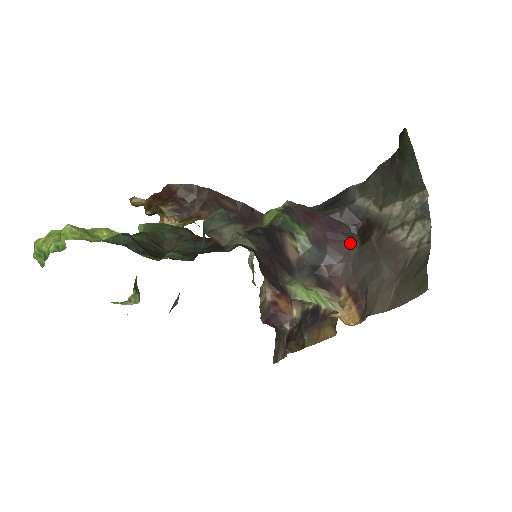
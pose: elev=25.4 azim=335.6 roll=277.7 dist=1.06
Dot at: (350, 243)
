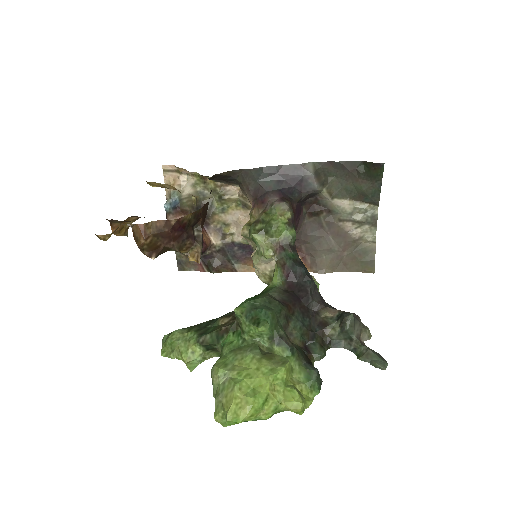
Dot at: (302, 216)
